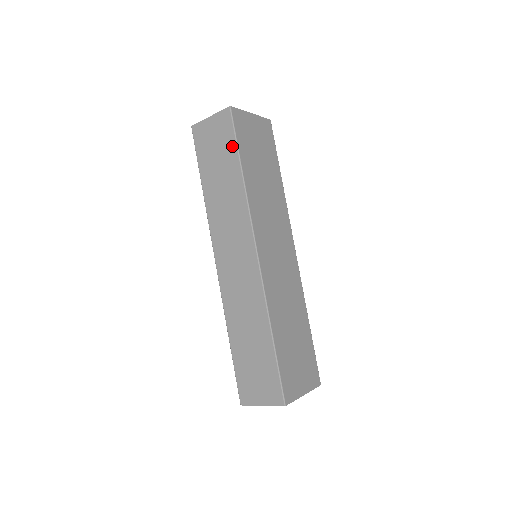
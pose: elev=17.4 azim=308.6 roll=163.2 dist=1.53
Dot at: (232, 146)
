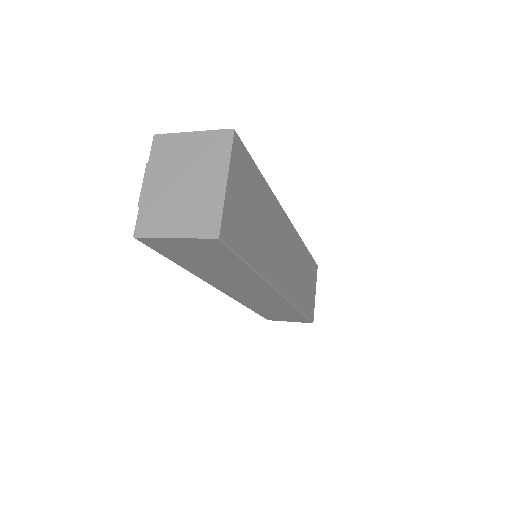
Dot at: (232, 259)
